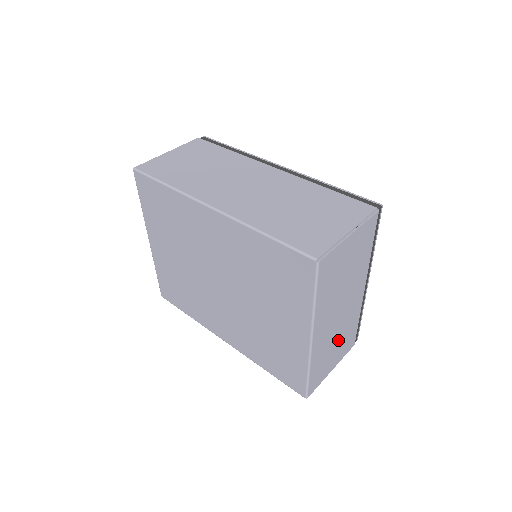
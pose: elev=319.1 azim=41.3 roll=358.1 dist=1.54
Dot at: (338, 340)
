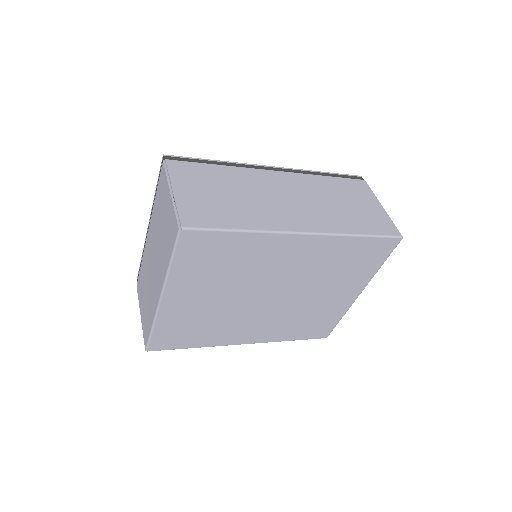
Dot at: occluded
